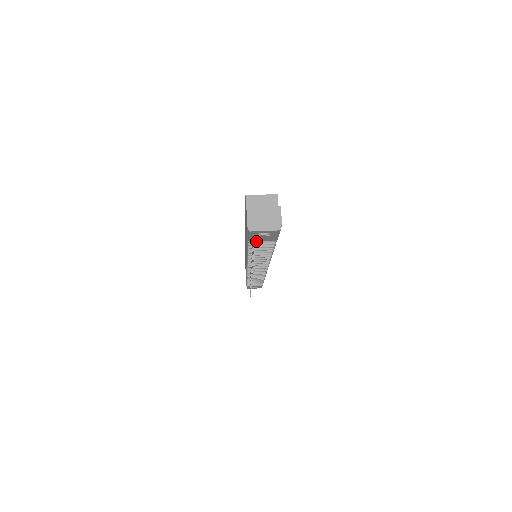
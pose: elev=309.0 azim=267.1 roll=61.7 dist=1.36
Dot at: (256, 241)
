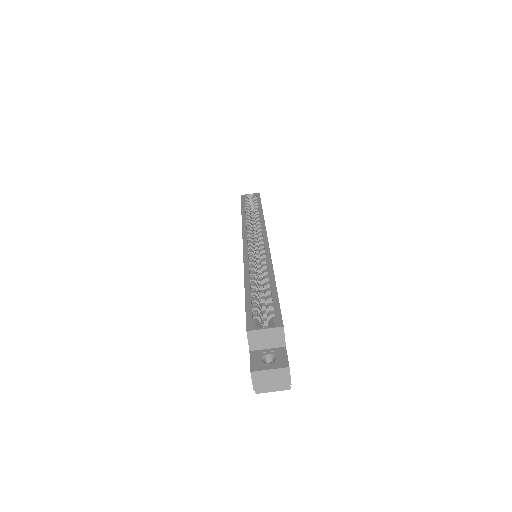
Dot at: occluded
